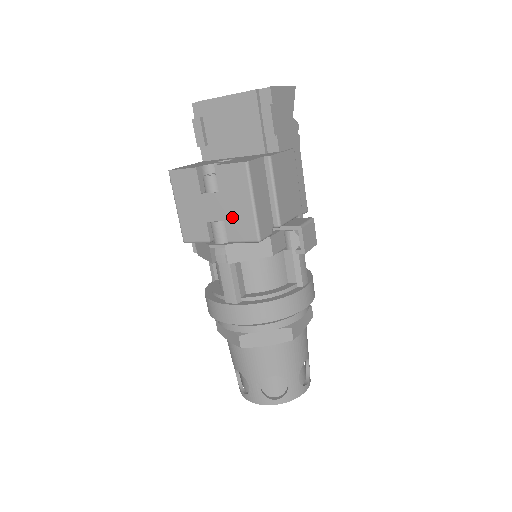
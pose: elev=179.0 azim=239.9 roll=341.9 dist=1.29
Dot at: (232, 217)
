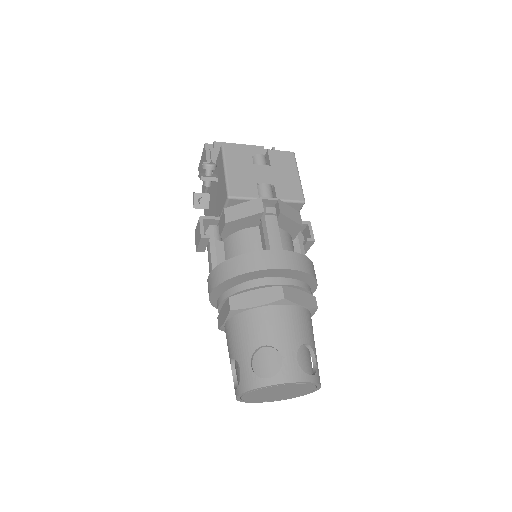
Dot at: (281, 183)
